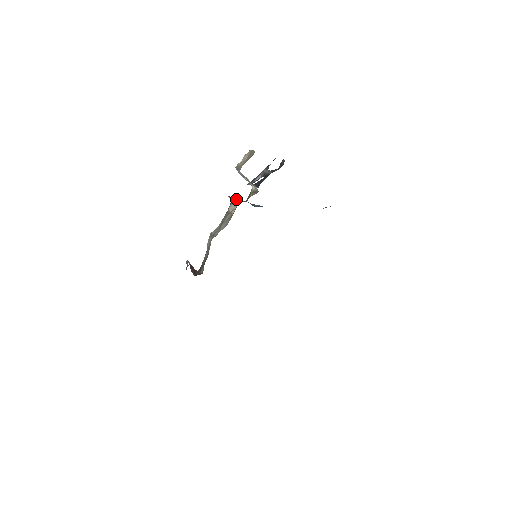
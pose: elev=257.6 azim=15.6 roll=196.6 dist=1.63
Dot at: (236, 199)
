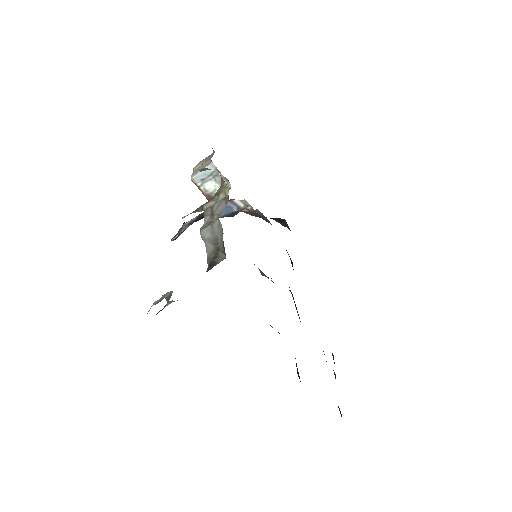
Dot at: (205, 203)
